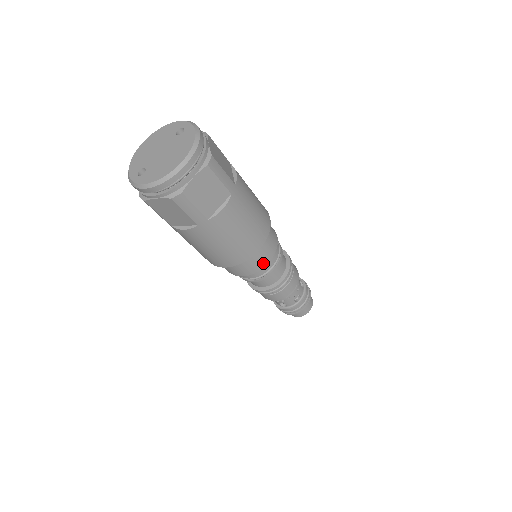
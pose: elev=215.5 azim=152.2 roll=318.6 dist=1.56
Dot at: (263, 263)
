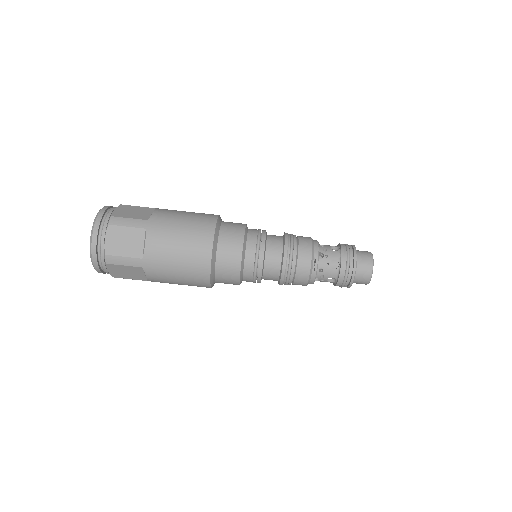
Dot at: (236, 258)
